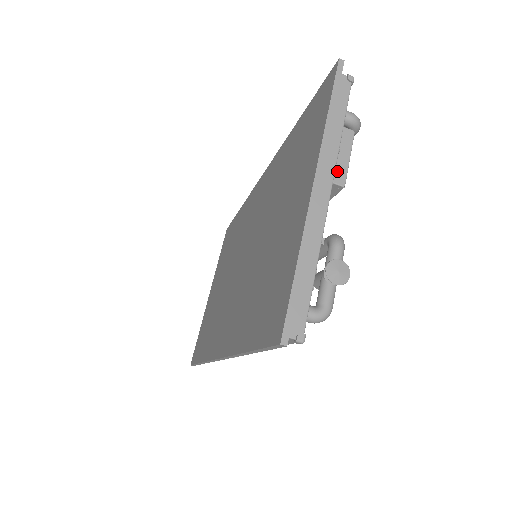
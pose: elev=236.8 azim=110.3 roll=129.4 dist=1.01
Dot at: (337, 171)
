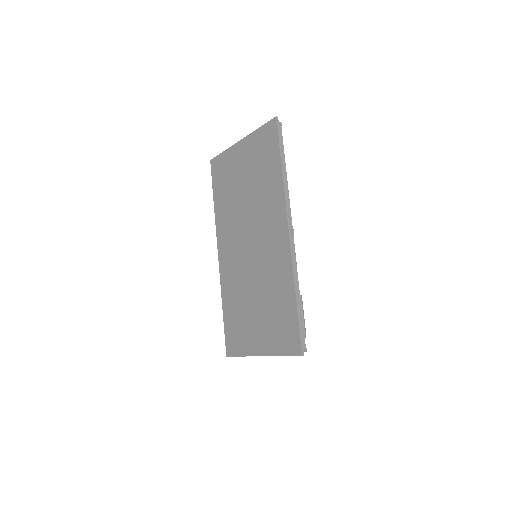
Dot at: occluded
